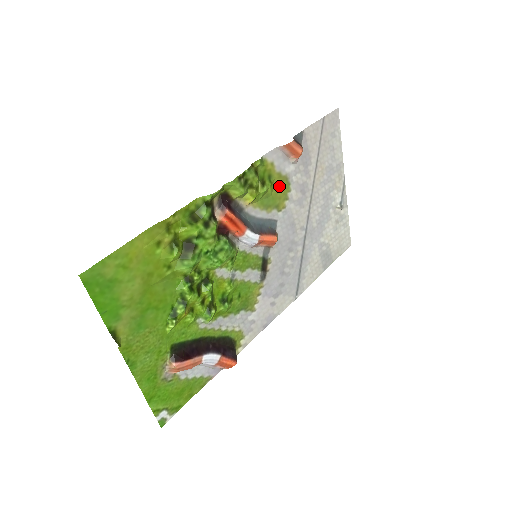
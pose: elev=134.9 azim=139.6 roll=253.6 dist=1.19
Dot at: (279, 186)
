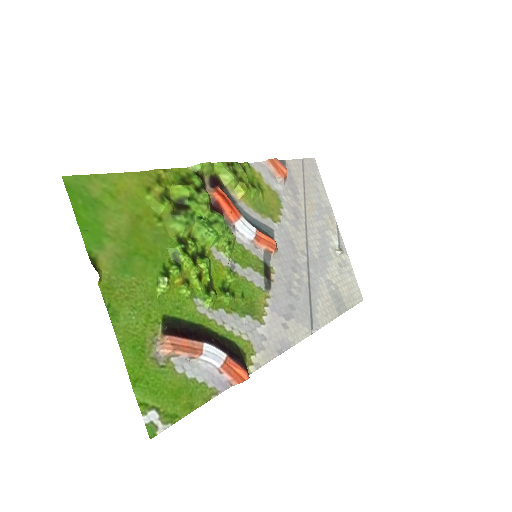
Dot at: (270, 198)
